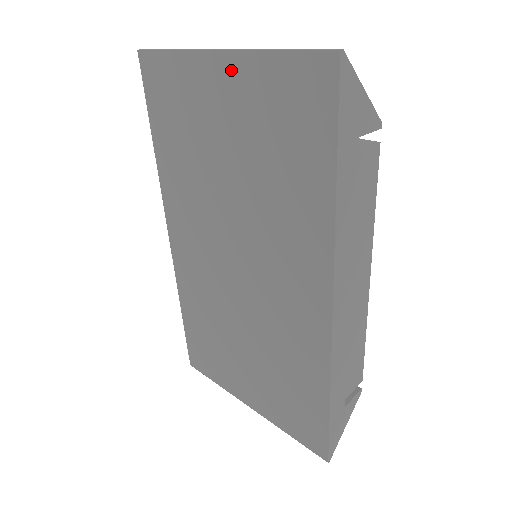
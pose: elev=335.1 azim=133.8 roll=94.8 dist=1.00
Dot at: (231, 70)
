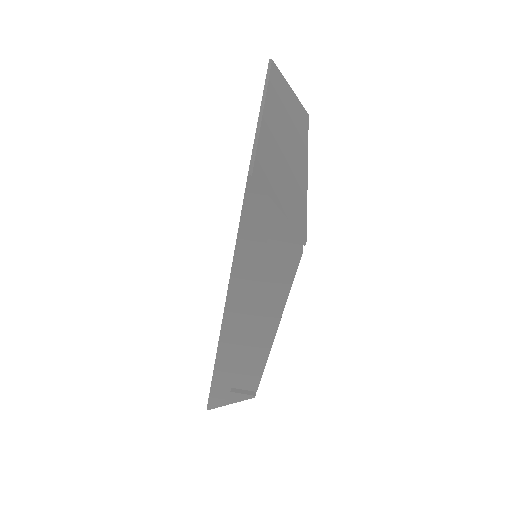
Dot at: occluded
